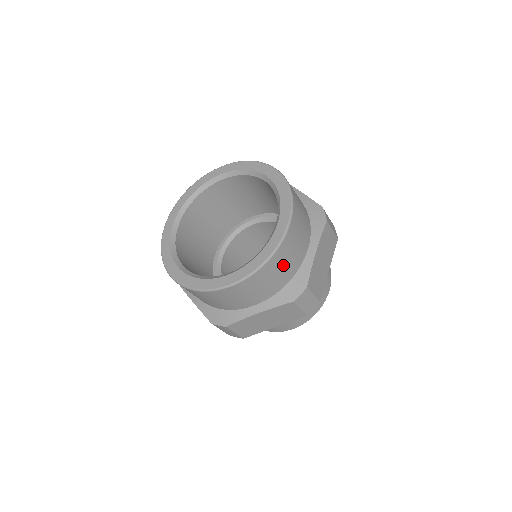
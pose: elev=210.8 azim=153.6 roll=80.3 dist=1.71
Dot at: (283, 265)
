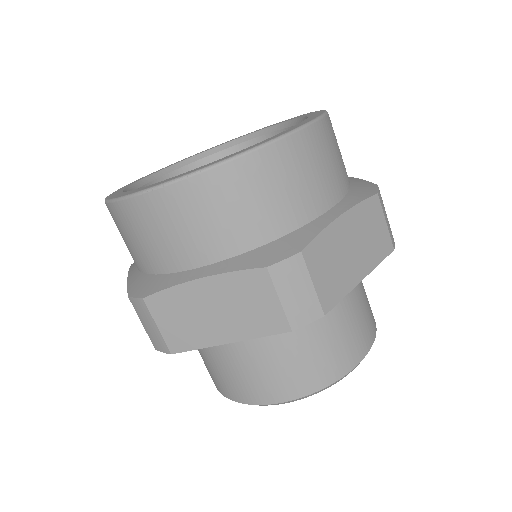
Dot at: (338, 147)
